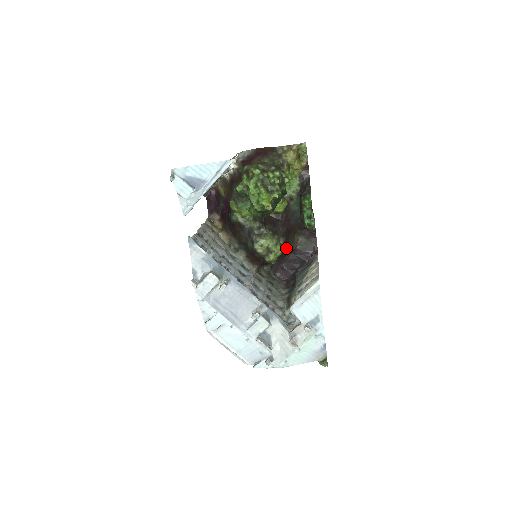
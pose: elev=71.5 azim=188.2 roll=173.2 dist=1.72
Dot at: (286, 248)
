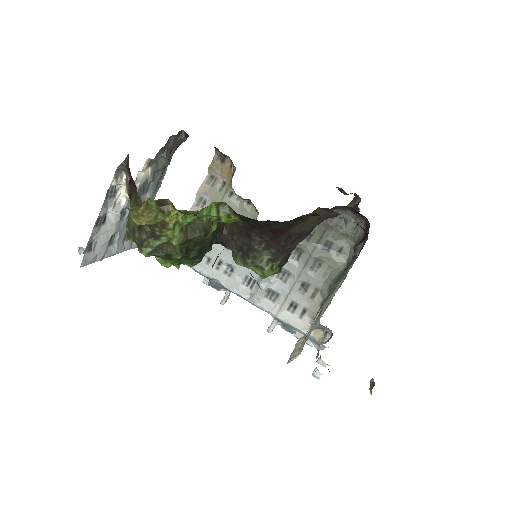
Dot at: (306, 232)
